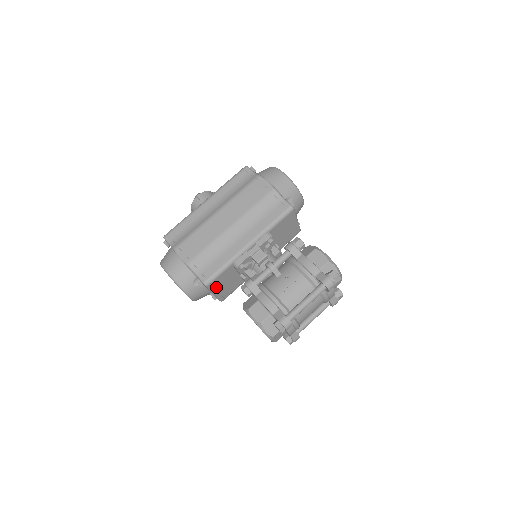
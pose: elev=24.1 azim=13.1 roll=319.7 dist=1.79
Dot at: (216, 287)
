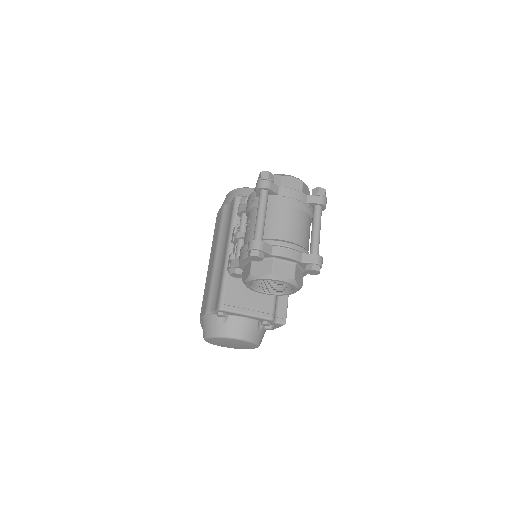
Dot at: (239, 306)
